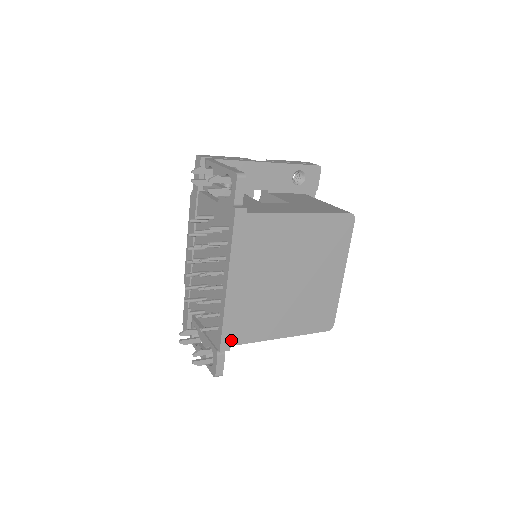
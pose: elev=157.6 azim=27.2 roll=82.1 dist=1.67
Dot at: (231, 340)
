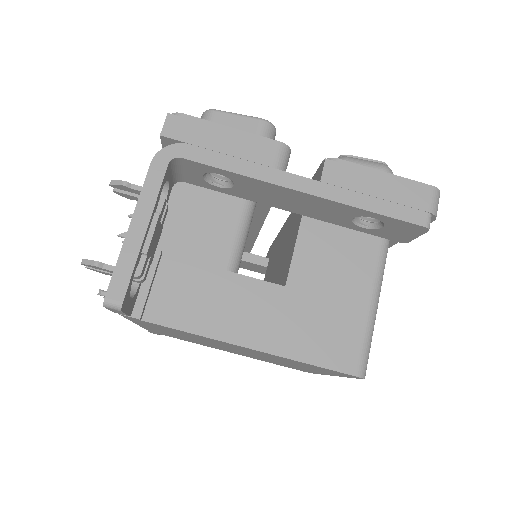
Dot at: (162, 334)
